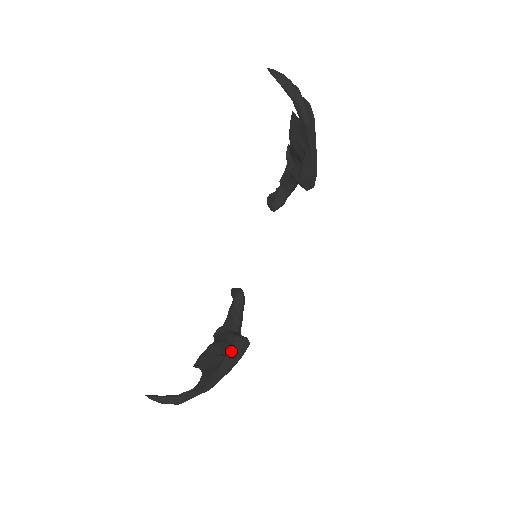
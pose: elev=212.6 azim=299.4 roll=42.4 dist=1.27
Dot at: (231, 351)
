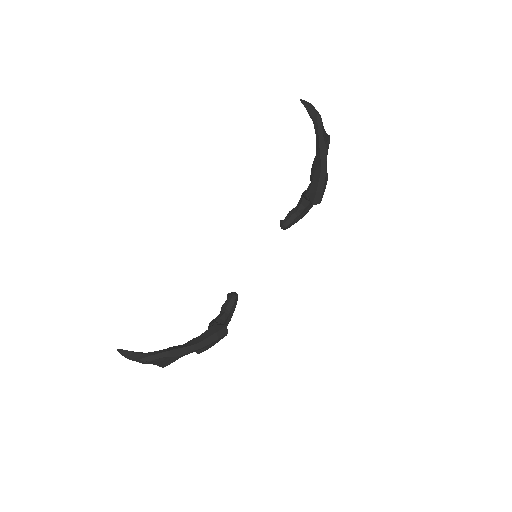
Dot at: (208, 331)
